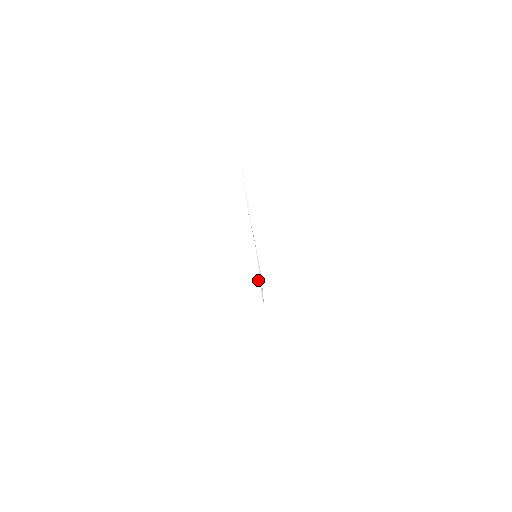
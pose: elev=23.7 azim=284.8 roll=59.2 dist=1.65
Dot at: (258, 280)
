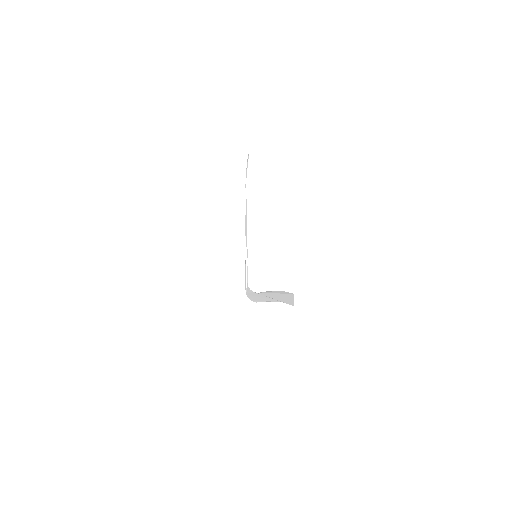
Dot at: (278, 300)
